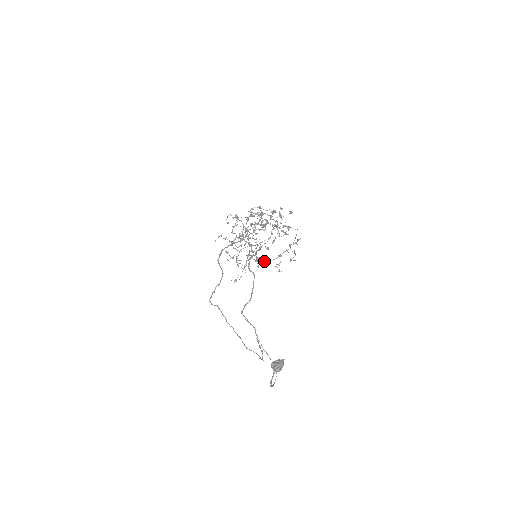
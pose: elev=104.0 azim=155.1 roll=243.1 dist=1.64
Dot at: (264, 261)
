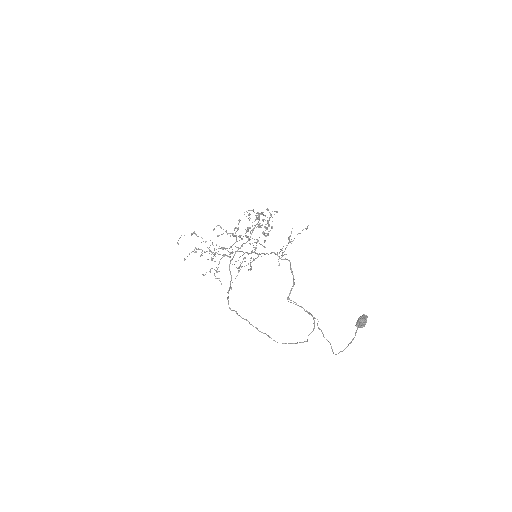
Dot at: occluded
